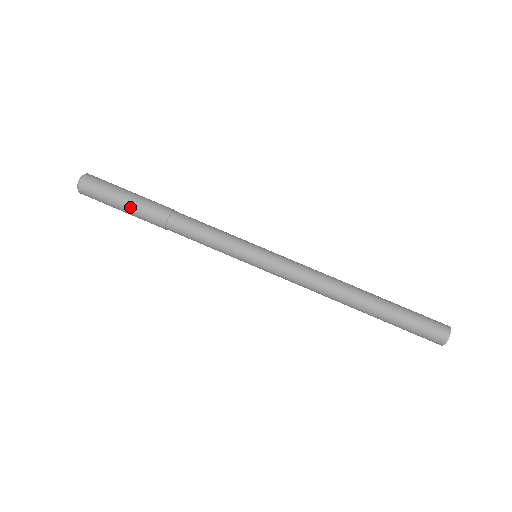
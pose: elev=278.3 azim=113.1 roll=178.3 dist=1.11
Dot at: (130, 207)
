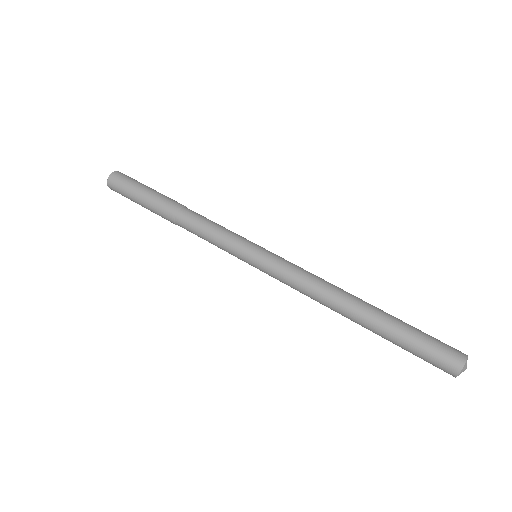
Dot at: (146, 205)
